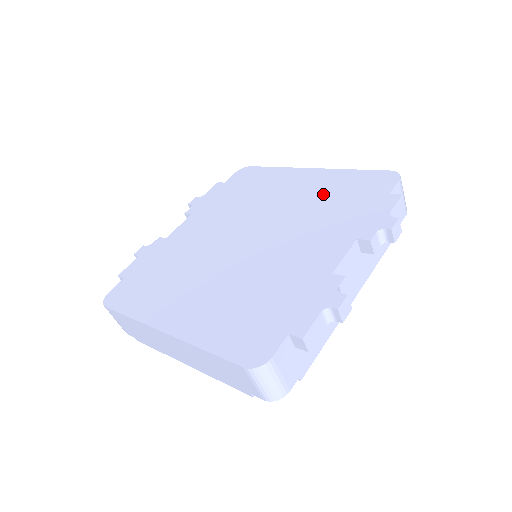
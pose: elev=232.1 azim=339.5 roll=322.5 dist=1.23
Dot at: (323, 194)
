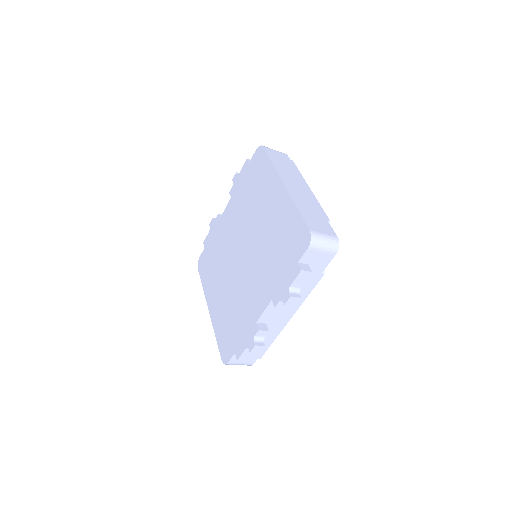
Dot at: (276, 231)
